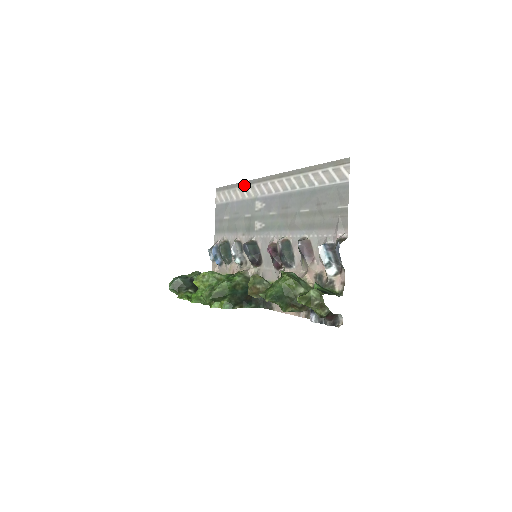
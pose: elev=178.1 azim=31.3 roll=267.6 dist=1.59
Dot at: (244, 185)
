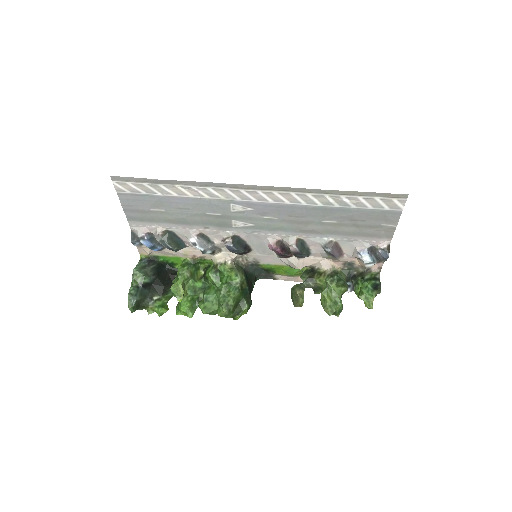
Dot at: (198, 186)
